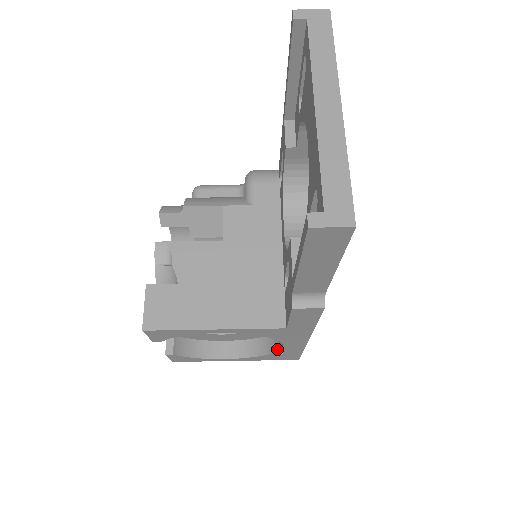
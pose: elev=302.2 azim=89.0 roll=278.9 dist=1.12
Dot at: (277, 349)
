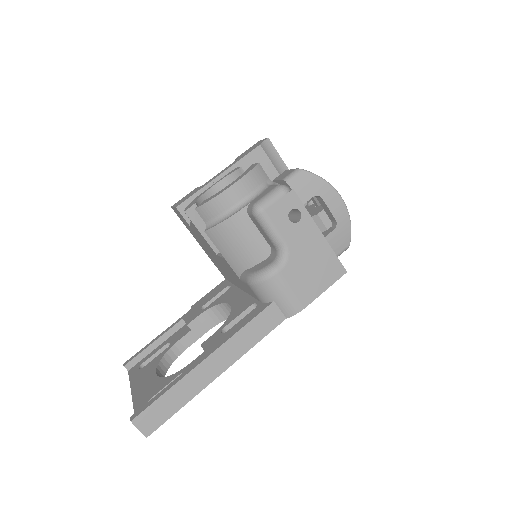
Dot at: occluded
